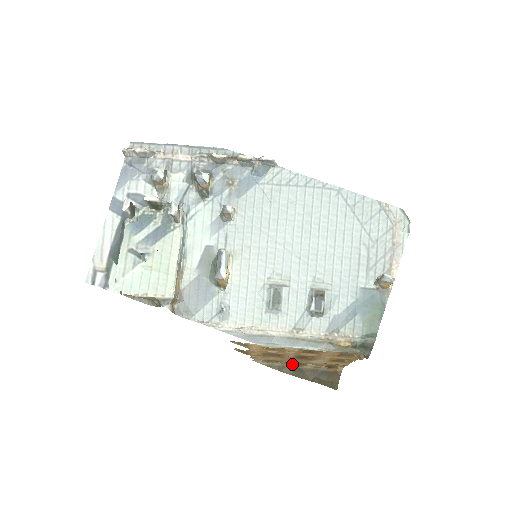
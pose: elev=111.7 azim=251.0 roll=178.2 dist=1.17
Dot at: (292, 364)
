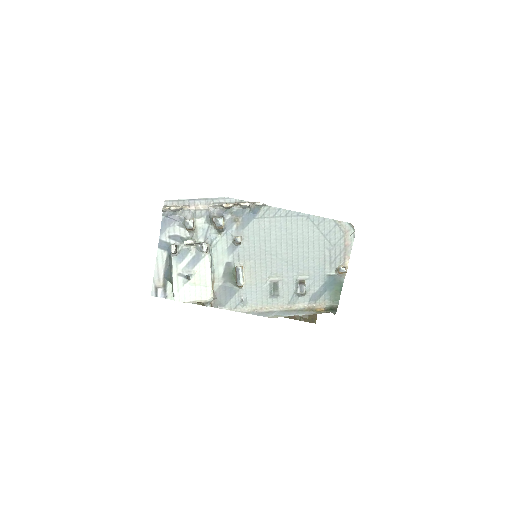
Dot at: occluded
